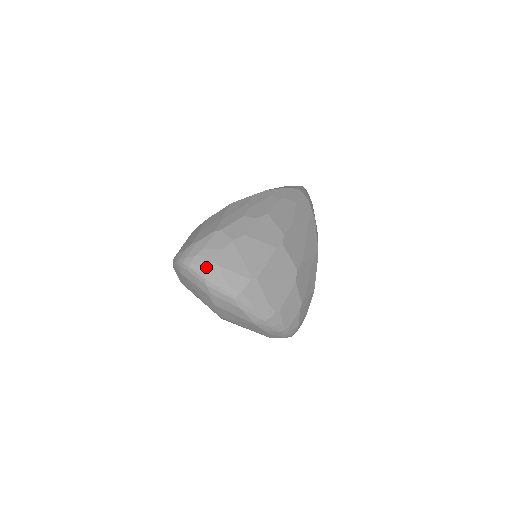
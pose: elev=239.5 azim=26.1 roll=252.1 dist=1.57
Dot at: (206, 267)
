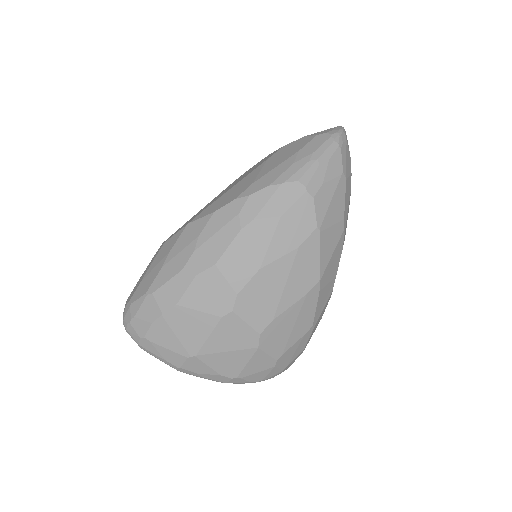
Dot at: (138, 340)
